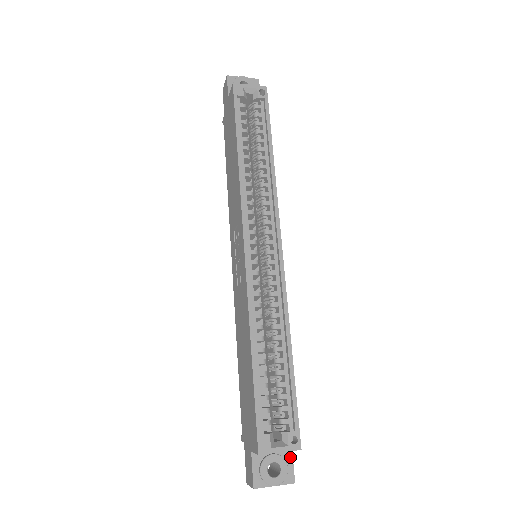
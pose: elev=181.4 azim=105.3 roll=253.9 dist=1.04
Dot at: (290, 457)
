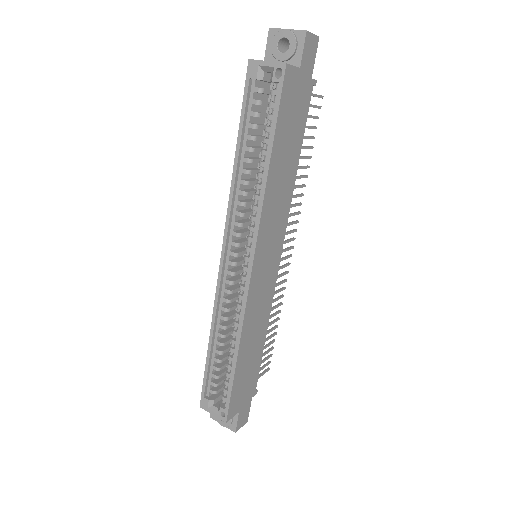
Dot at: (236, 417)
